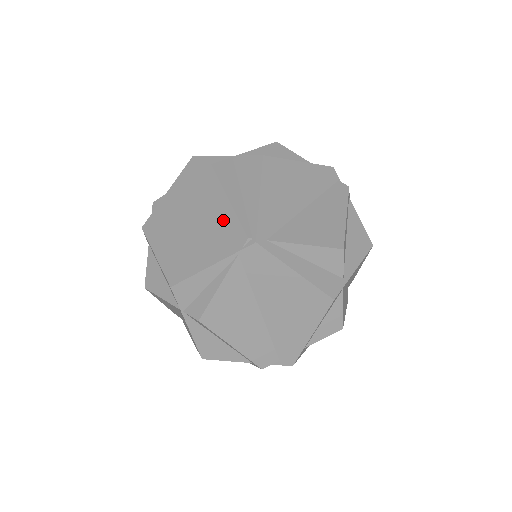
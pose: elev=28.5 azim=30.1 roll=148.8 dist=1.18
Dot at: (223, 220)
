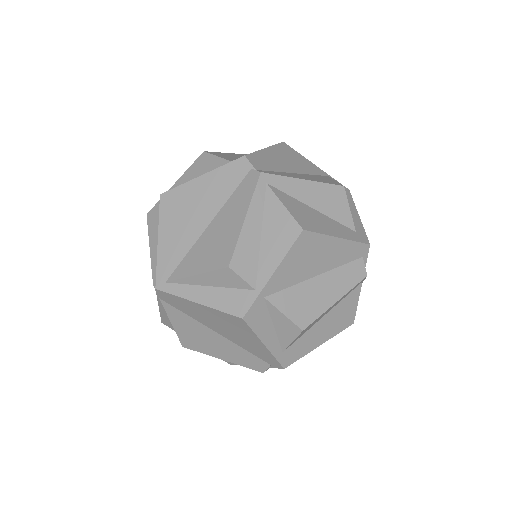
Dot at: occluded
